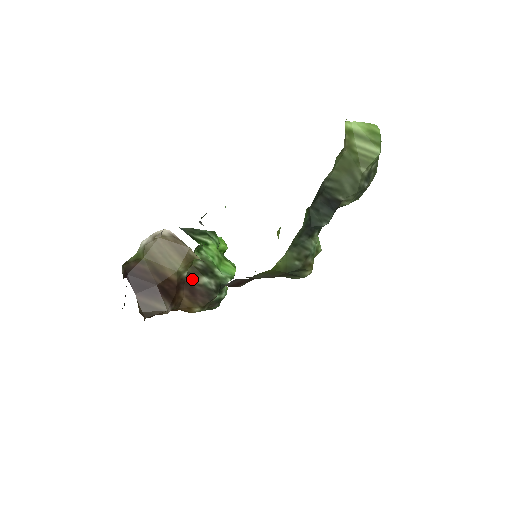
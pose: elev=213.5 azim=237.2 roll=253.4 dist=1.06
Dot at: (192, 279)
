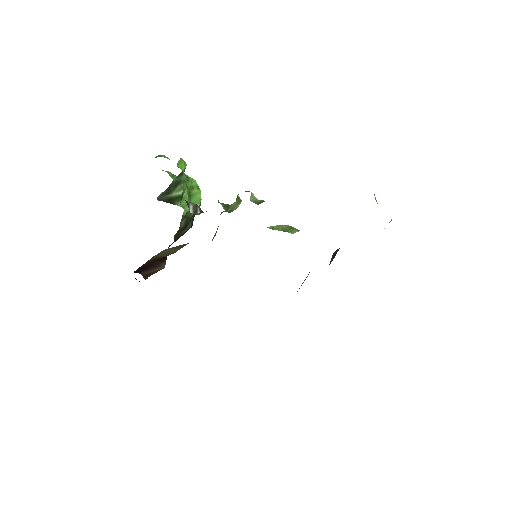
Dot at: (179, 237)
